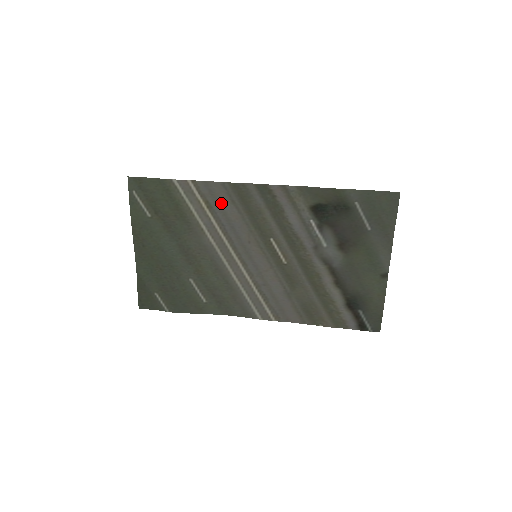
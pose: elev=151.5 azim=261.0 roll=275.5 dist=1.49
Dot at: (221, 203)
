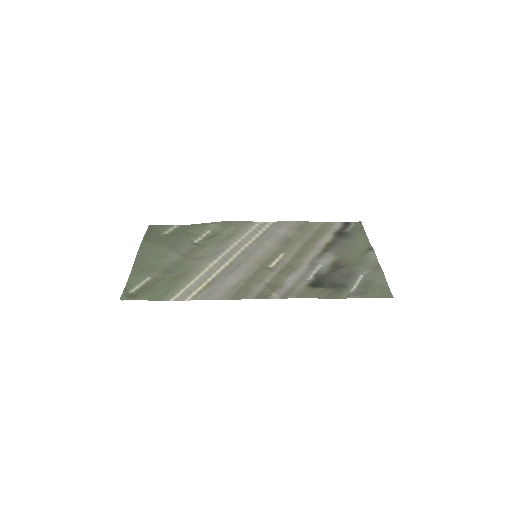
Dot at: (221, 286)
